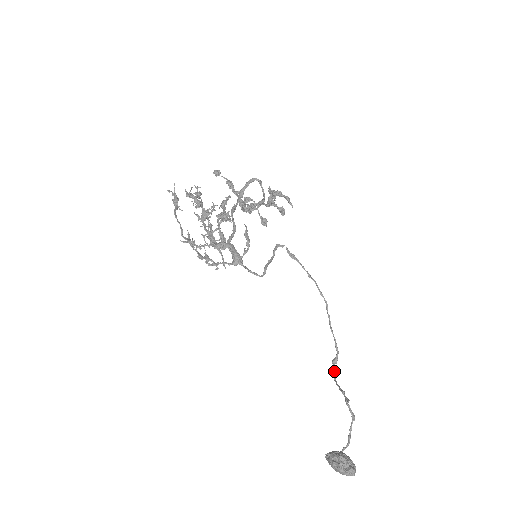
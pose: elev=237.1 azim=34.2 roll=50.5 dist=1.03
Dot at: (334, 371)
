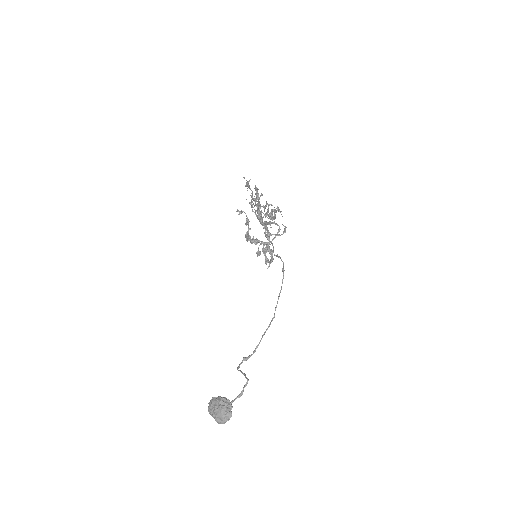
Dot at: (240, 364)
